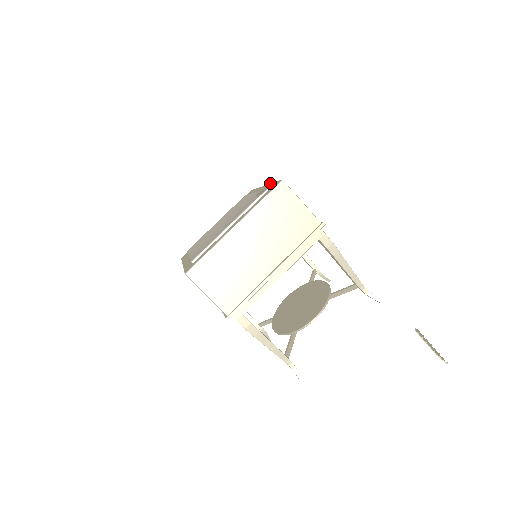
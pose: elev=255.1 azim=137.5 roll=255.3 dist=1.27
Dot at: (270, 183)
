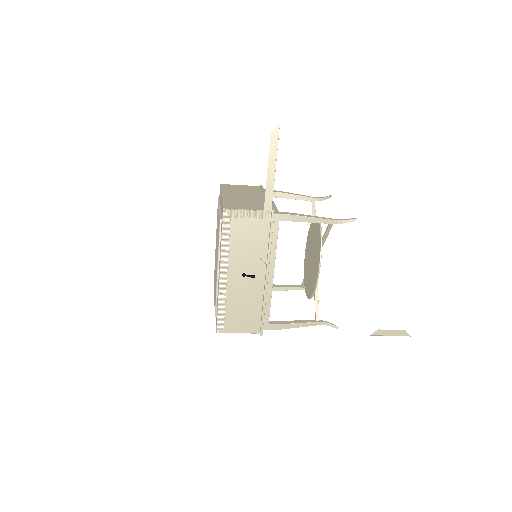
Dot at: (218, 293)
